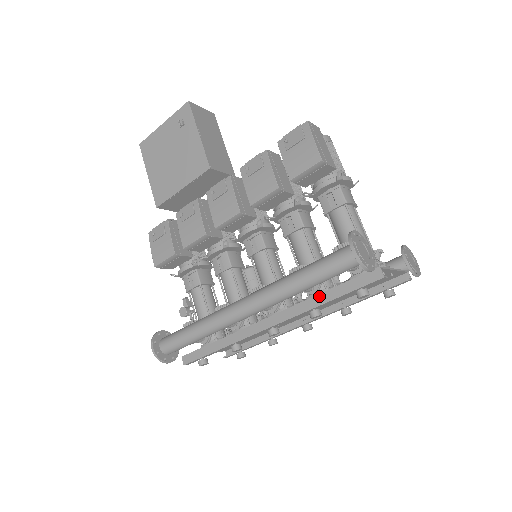
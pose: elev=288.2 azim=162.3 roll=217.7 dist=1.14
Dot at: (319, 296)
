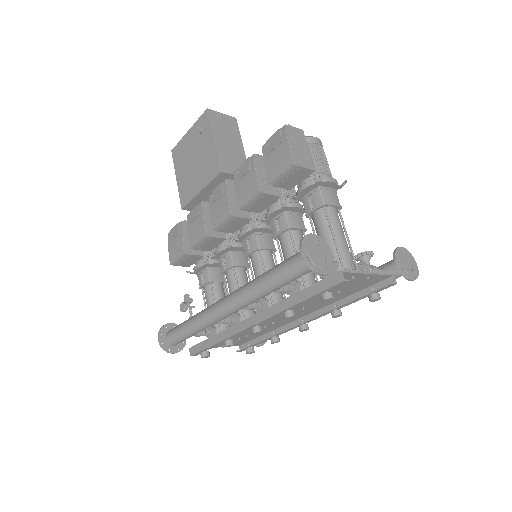
Dot at: (291, 297)
